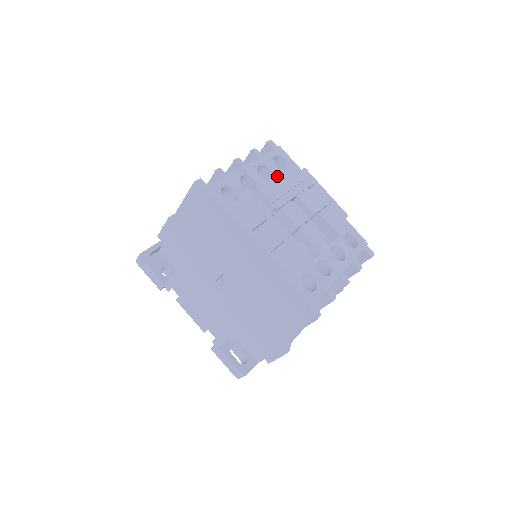
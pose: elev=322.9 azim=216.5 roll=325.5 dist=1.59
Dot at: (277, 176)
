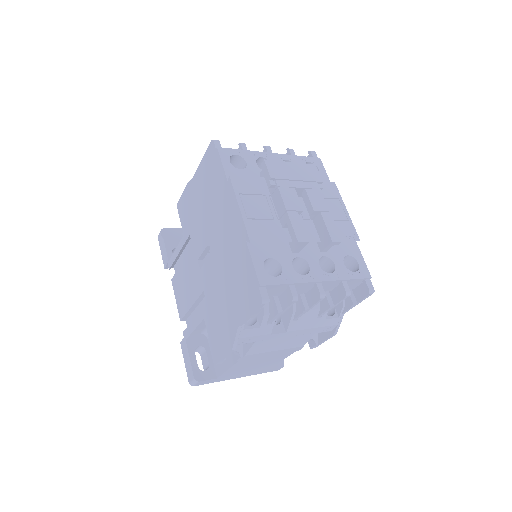
Dot at: (293, 164)
